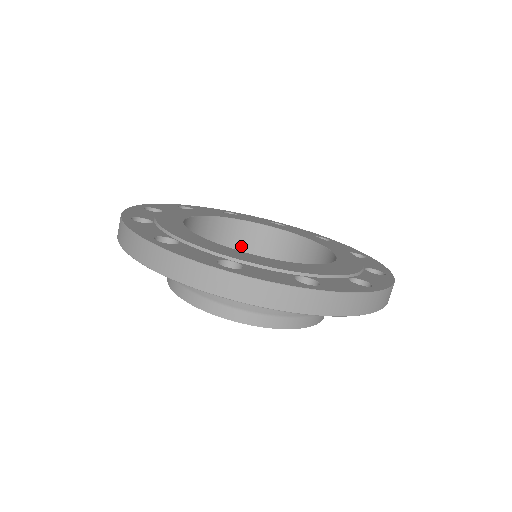
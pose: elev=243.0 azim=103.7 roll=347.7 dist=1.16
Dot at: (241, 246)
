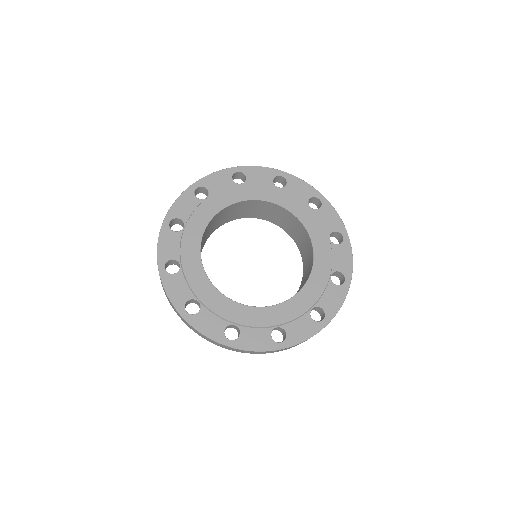
Dot at: (249, 210)
